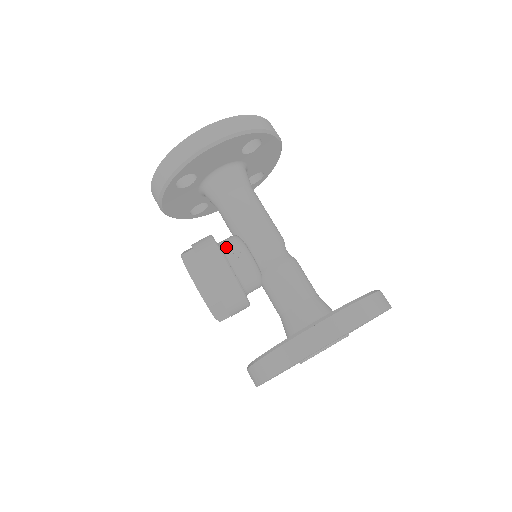
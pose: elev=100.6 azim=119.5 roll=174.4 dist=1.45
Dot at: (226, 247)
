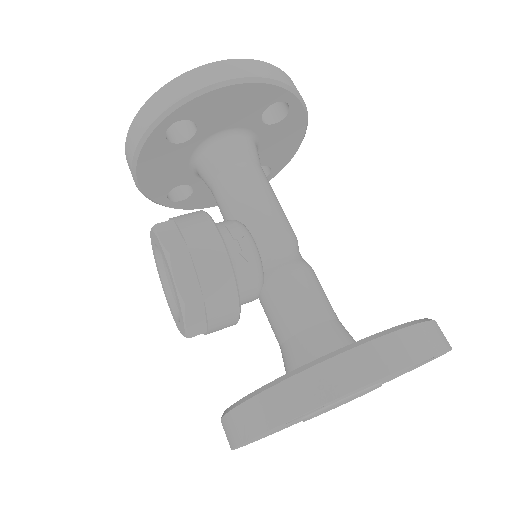
Dot at: (221, 228)
